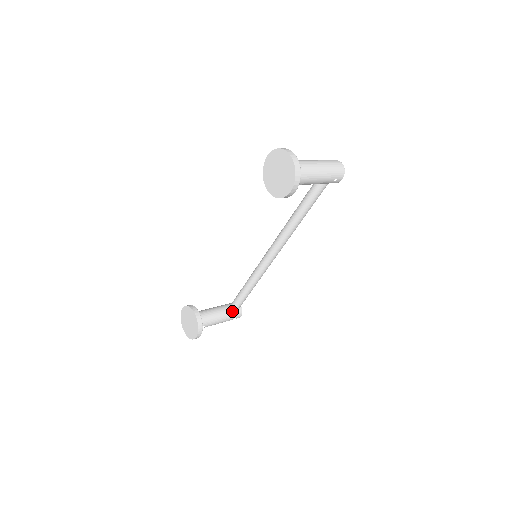
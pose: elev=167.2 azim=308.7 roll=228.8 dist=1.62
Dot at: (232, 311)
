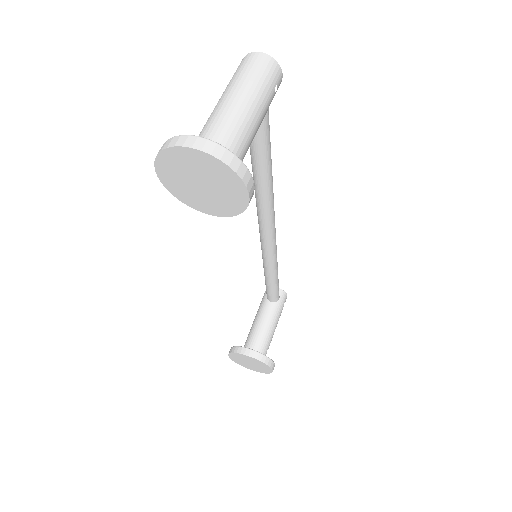
Dot at: (275, 304)
